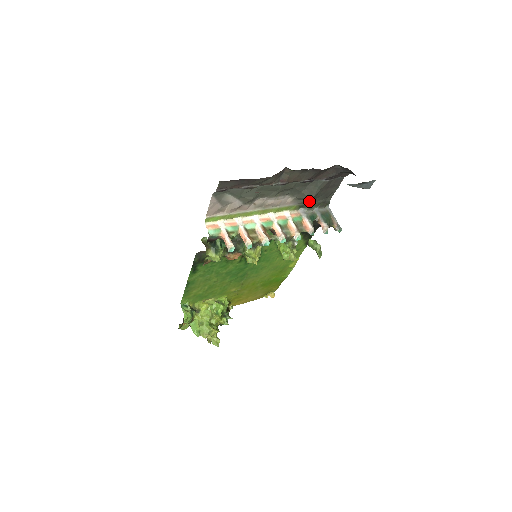
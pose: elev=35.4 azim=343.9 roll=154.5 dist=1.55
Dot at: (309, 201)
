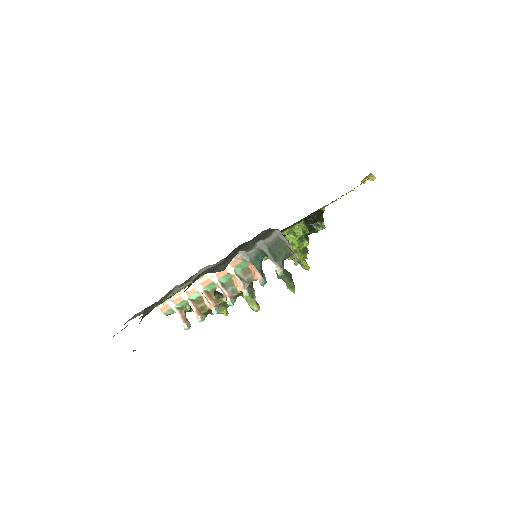
Dot at: occluded
